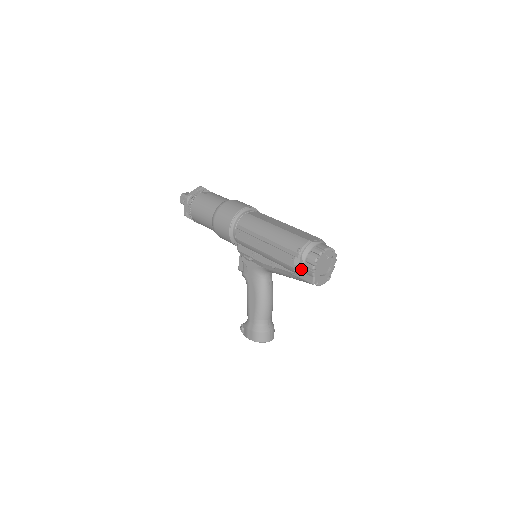
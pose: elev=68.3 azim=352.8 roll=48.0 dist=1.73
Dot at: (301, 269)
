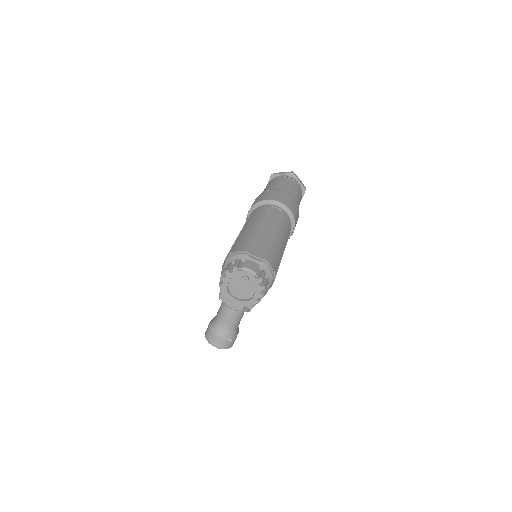
Dot at: occluded
